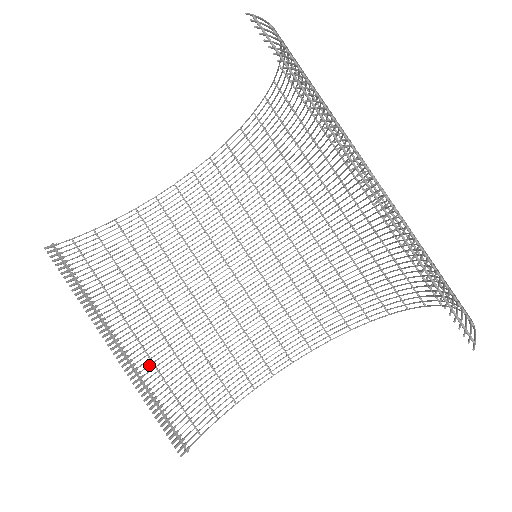
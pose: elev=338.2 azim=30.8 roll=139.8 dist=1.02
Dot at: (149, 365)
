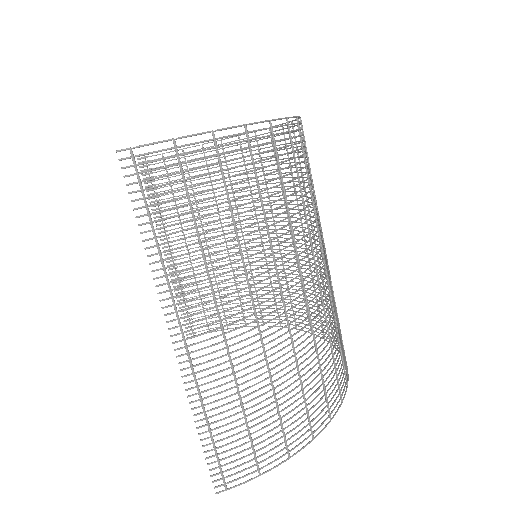
Dot at: occluded
